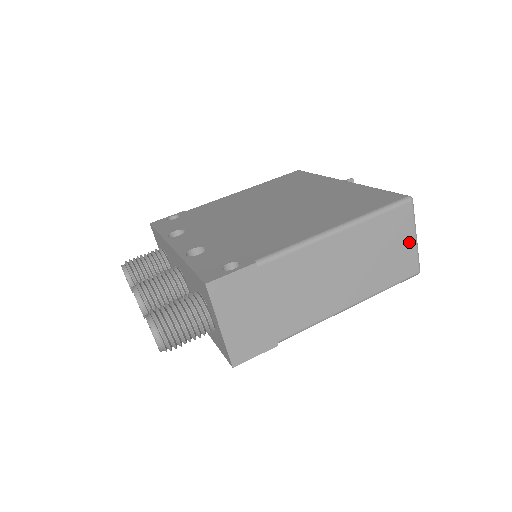
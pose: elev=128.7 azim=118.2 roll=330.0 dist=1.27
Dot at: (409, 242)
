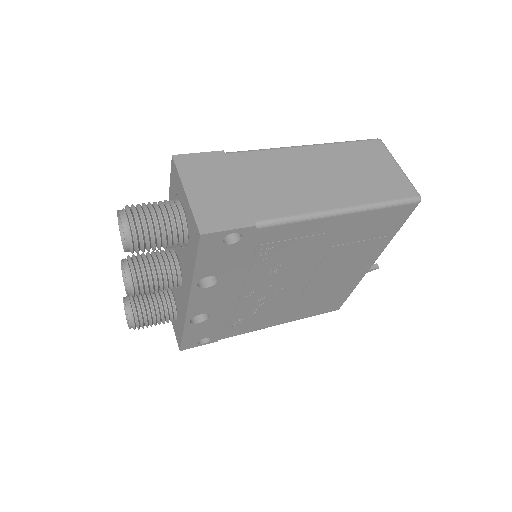
Dot at: (392, 168)
